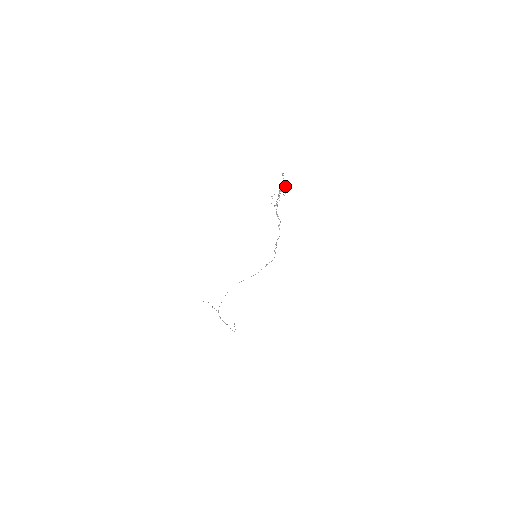
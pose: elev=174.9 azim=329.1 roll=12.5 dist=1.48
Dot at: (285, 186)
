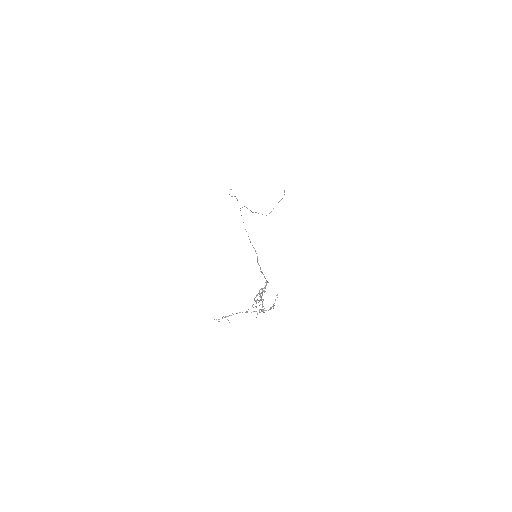
Dot at: (263, 311)
